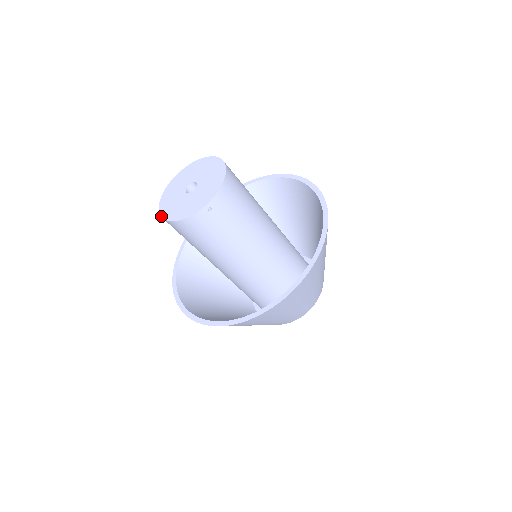
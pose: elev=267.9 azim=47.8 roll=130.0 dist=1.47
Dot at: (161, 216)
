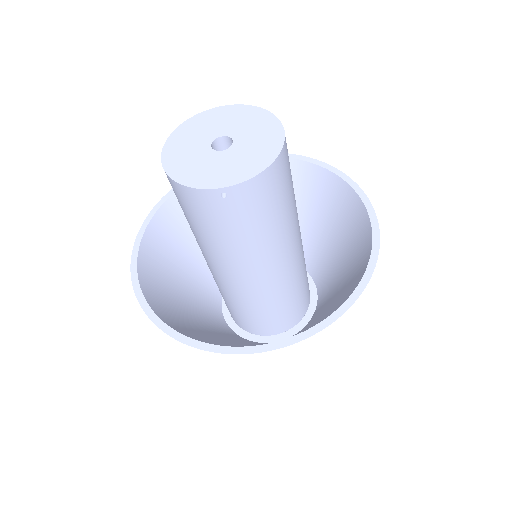
Dot at: (161, 155)
